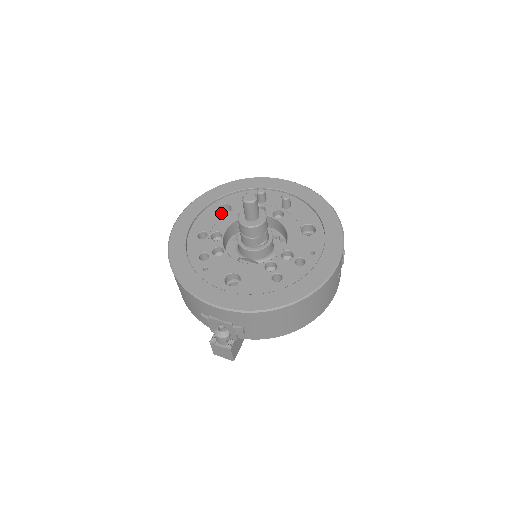
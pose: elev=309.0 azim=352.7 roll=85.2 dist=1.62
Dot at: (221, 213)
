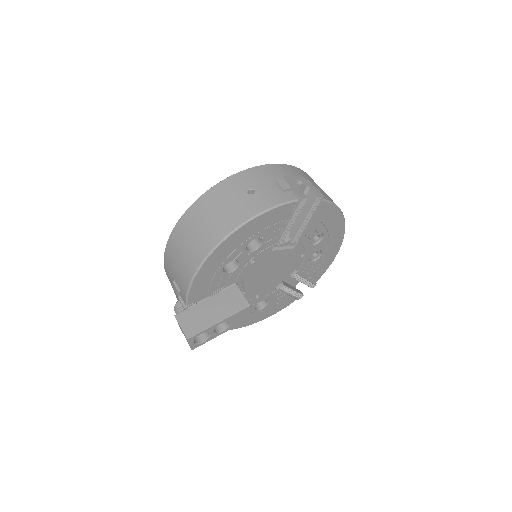
Dot at: occluded
